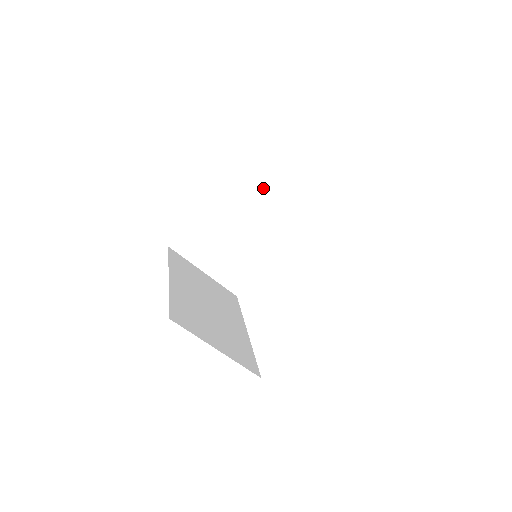
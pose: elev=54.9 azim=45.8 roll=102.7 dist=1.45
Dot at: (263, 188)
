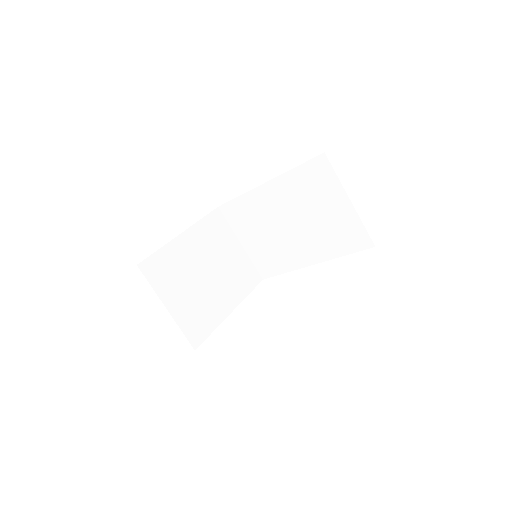
Dot at: (226, 241)
